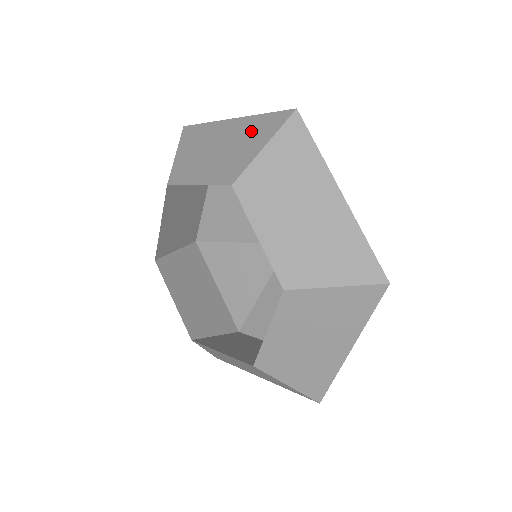
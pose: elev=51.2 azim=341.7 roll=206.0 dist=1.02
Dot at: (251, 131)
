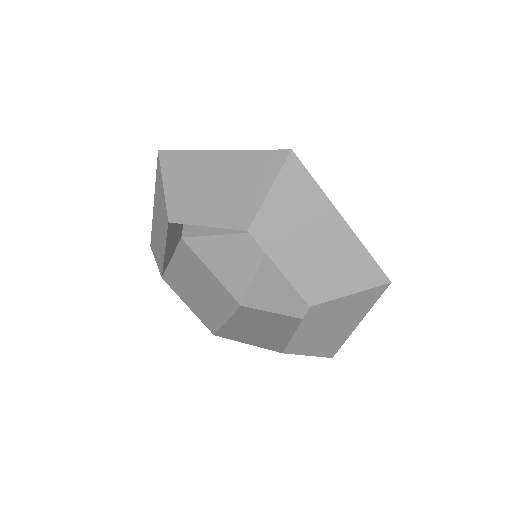
Dot at: (158, 192)
